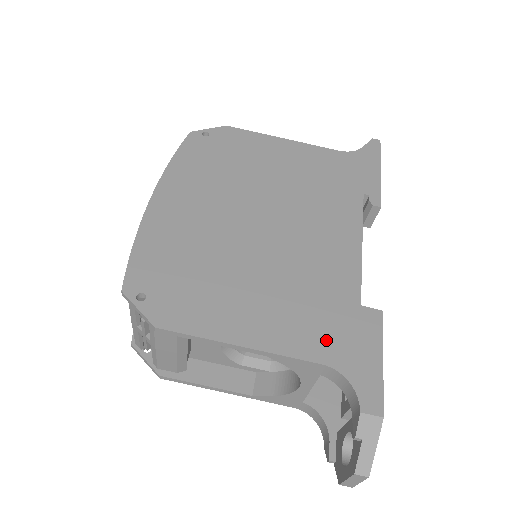
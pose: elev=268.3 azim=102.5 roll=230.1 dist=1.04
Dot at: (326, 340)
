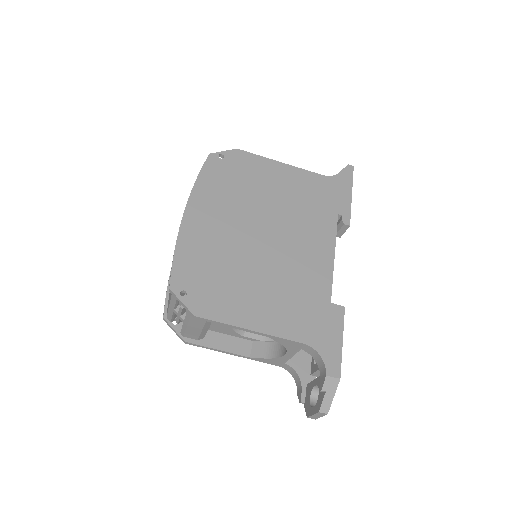
Dot at: (307, 327)
